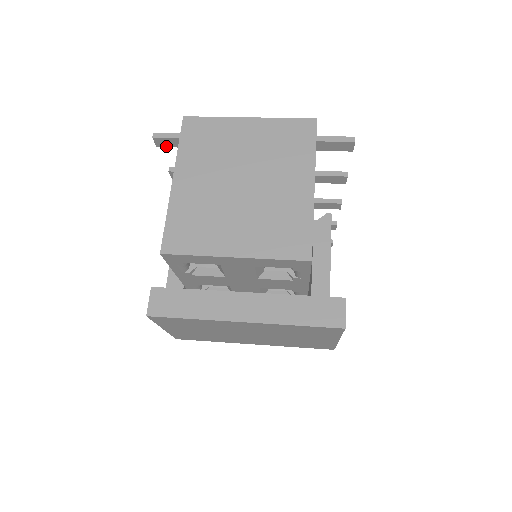
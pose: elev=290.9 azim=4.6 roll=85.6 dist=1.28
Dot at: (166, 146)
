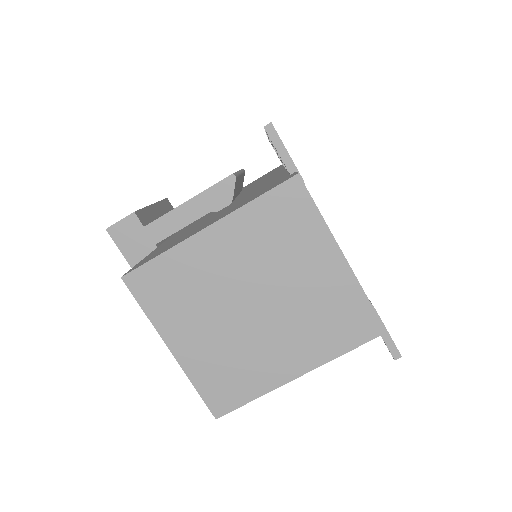
Dot at: occluded
